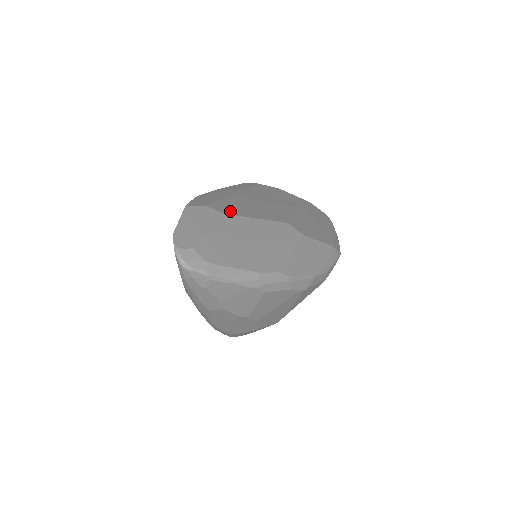
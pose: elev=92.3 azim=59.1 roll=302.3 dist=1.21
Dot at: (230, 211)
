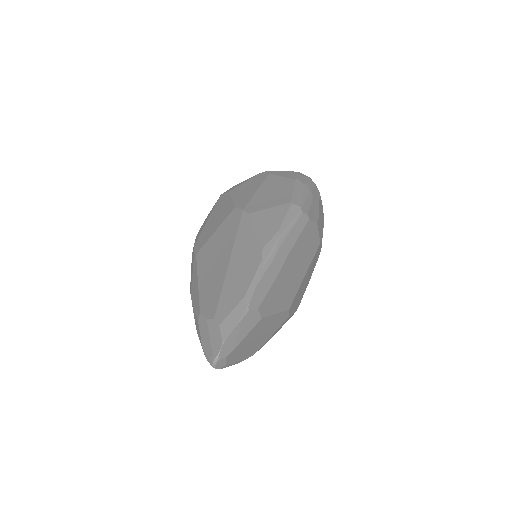
Dot at: (267, 310)
